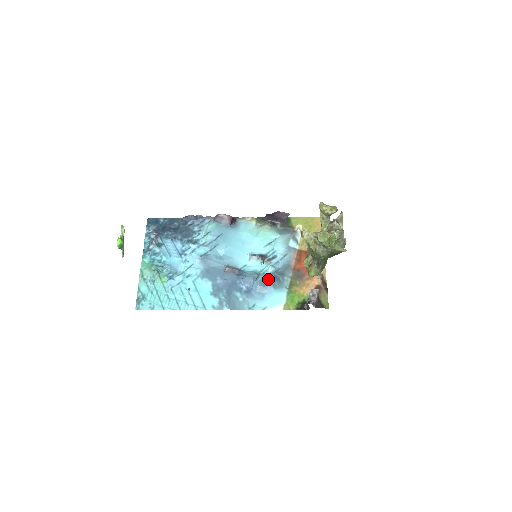
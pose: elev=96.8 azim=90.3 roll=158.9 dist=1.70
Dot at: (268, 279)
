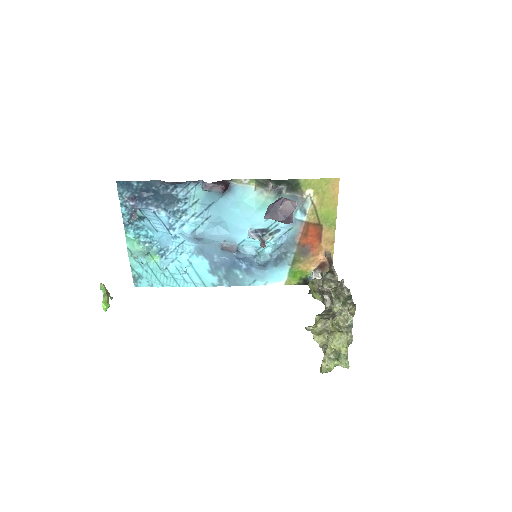
Dot at: (269, 261)
